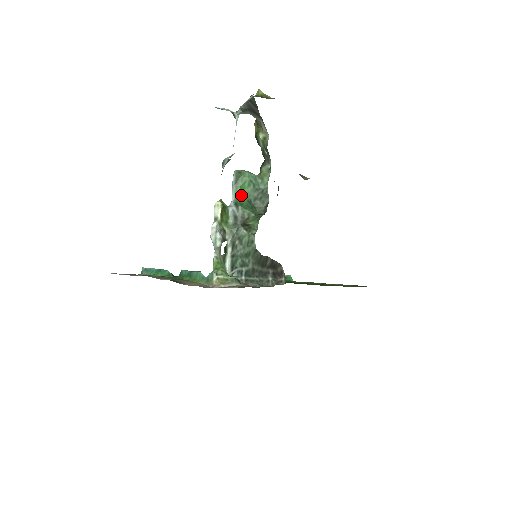
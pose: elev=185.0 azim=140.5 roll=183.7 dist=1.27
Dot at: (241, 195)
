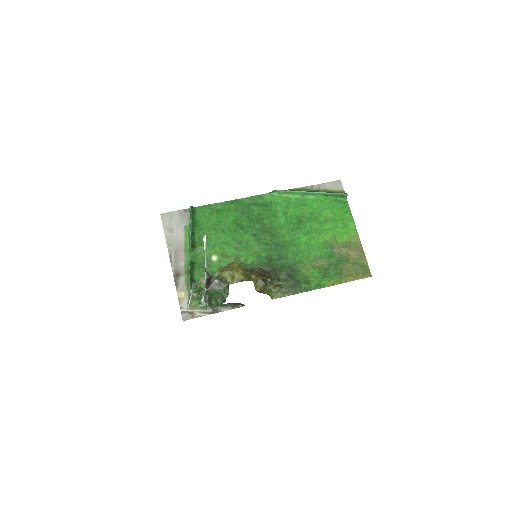
Dot at: occluded
